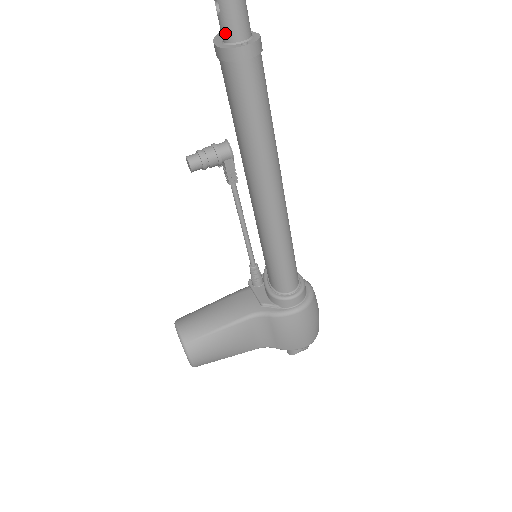
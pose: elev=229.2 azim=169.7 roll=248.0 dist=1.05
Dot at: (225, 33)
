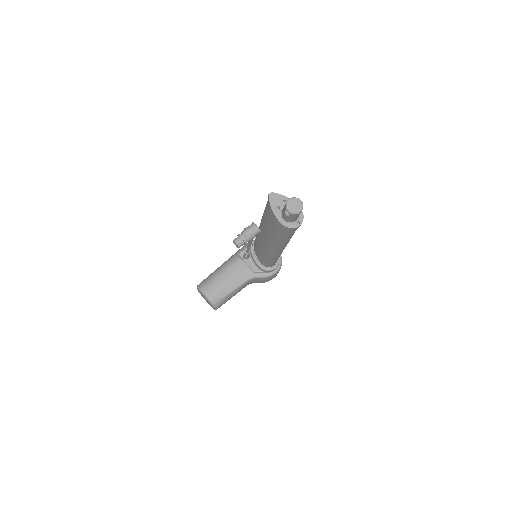
Dot at: (288, 220)
